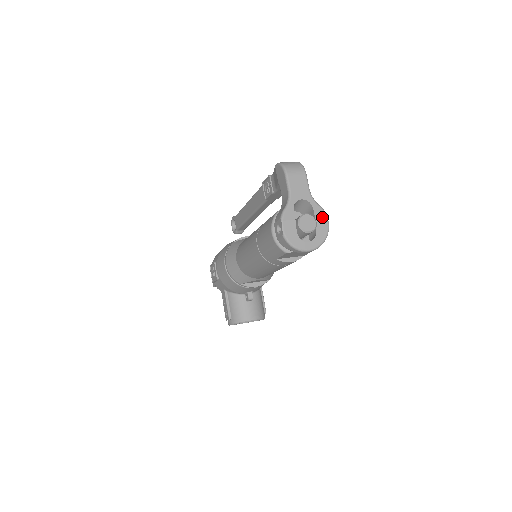
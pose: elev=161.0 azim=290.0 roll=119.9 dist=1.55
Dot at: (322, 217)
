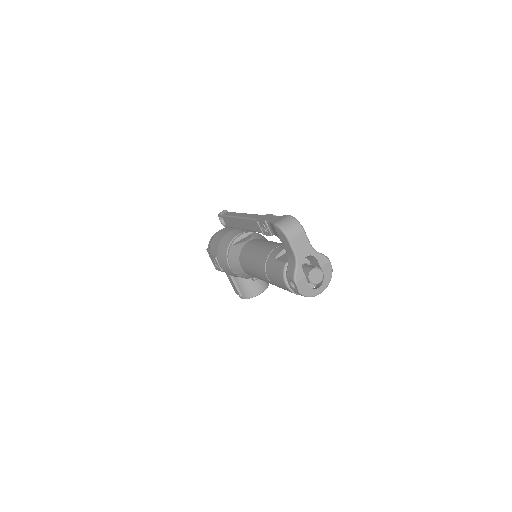
Dot at: (326, 263)
